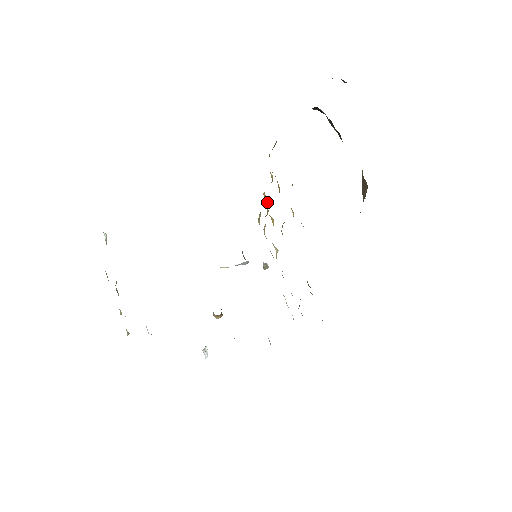
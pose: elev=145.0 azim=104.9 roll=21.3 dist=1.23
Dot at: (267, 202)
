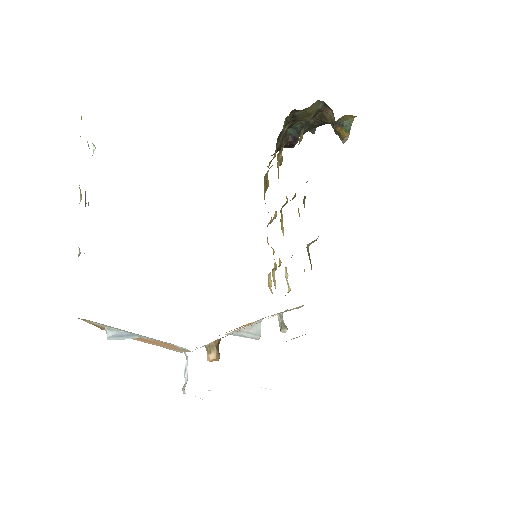
Dot at: (271, 247)
